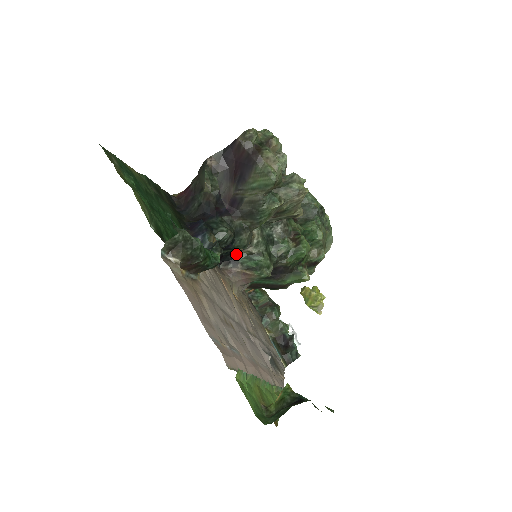
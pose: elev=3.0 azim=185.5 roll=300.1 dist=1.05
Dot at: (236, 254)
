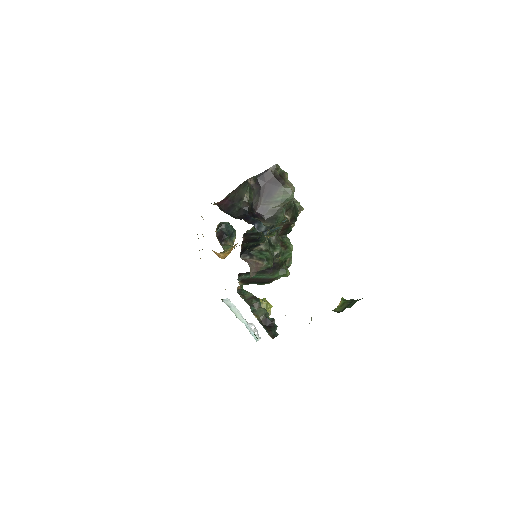
Dot at: (252, 249)
